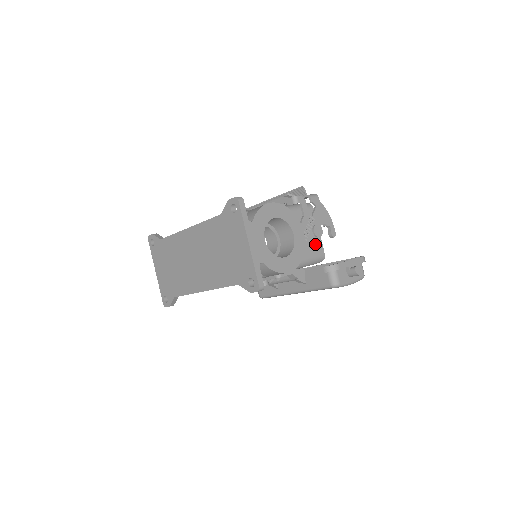
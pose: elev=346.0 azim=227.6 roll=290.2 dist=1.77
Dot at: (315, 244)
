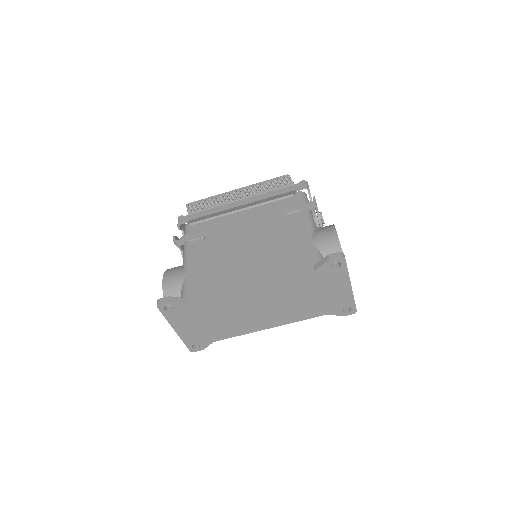
Dot at: occluded
